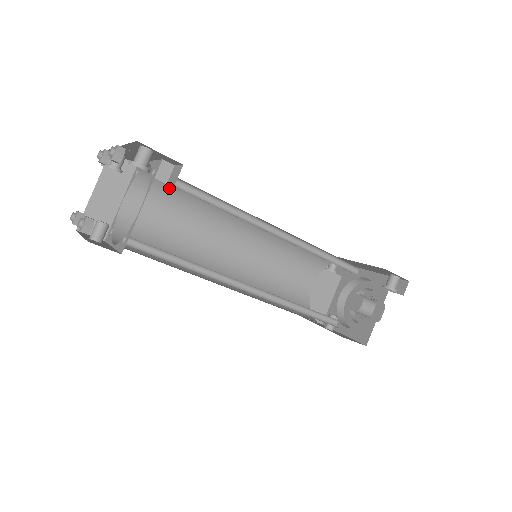
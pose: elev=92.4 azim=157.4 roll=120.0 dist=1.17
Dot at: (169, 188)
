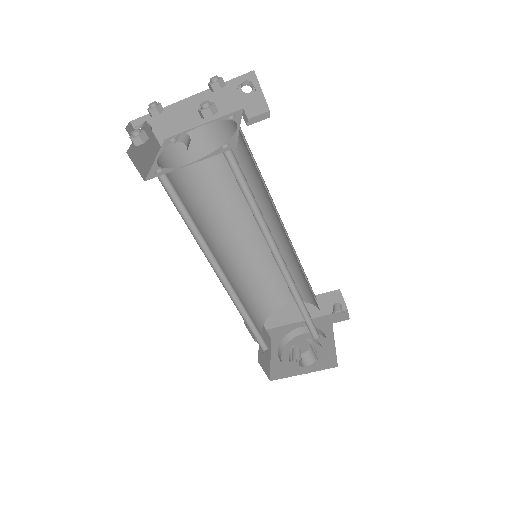
Dot at: (193, 168)
